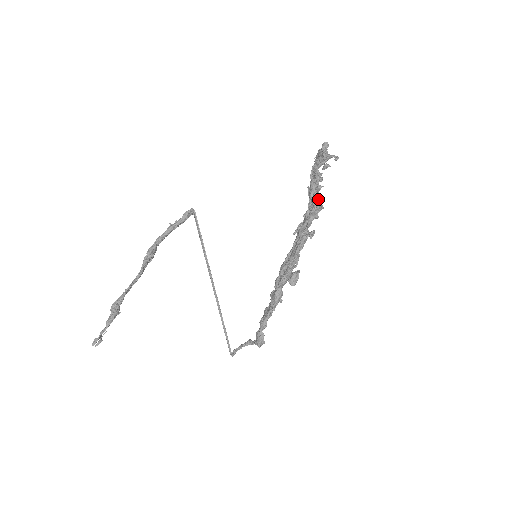
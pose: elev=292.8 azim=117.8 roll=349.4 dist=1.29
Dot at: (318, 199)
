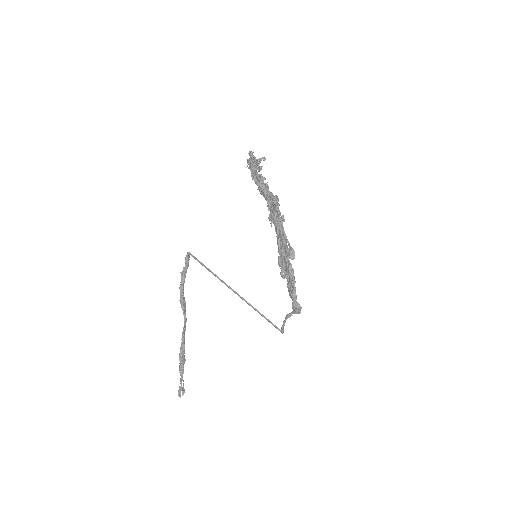
Dot at: (271, 193)
